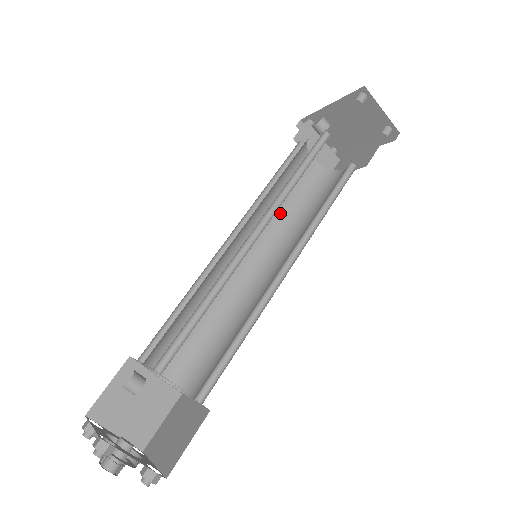
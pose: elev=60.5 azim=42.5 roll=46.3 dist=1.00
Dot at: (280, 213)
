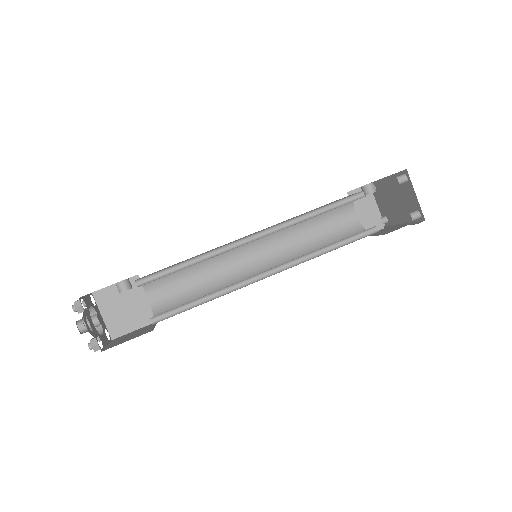
Dot at: (302, 241)
